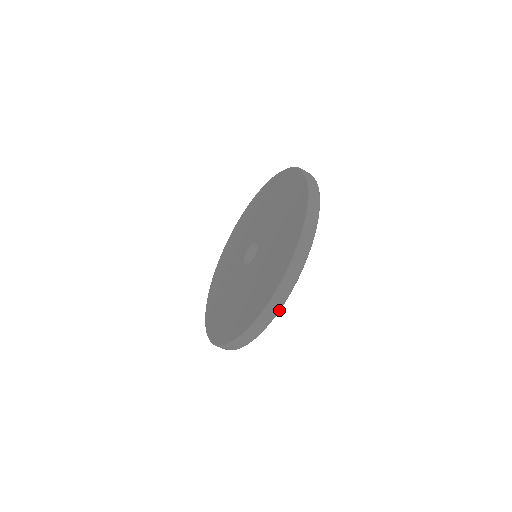
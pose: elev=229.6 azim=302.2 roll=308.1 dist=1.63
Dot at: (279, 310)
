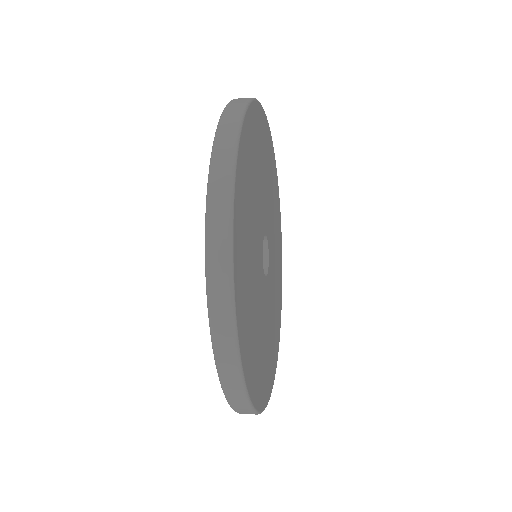
Dot at: (277, 356)
